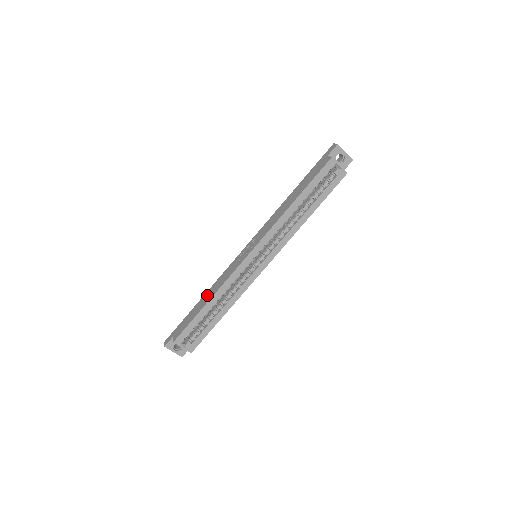
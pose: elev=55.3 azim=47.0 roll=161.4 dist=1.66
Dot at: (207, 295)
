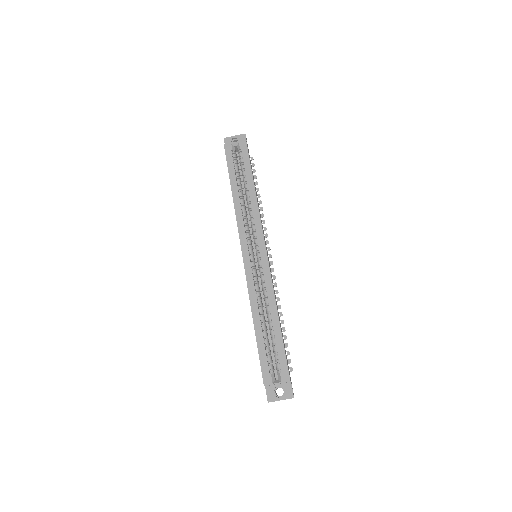
Dot at: occluded
